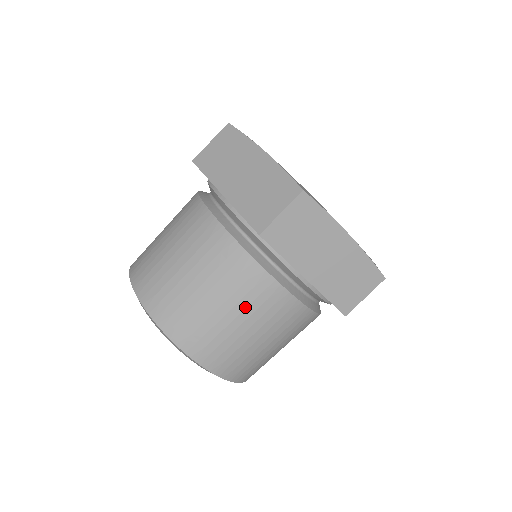
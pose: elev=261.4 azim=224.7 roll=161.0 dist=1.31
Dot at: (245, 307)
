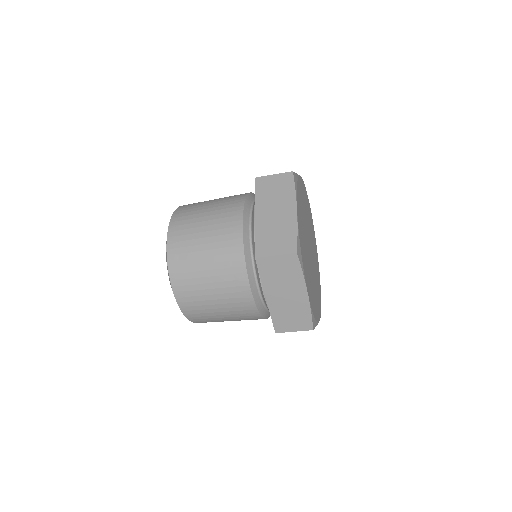
Dot at: (222, 287)
